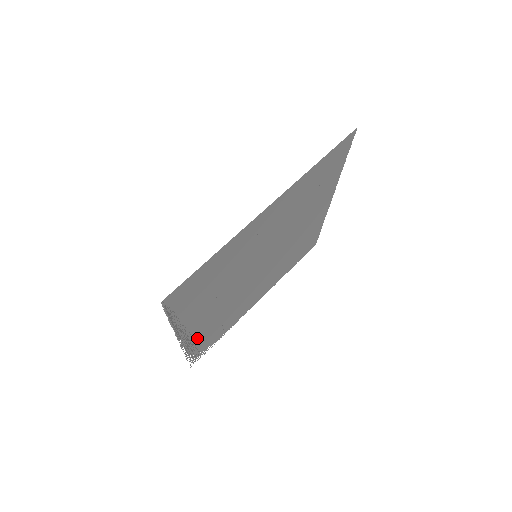
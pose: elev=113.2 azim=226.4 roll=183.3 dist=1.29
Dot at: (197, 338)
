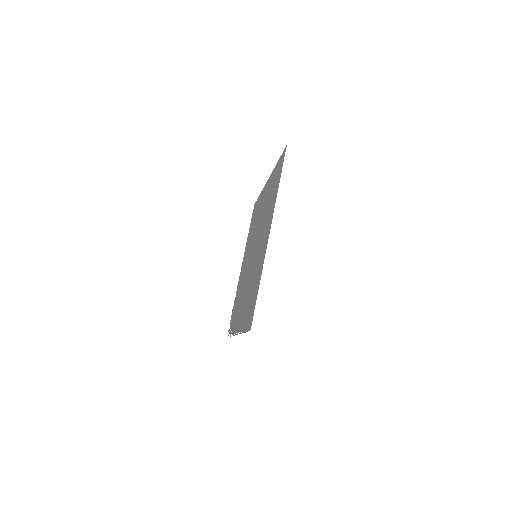
Dot at: (235, 322)
